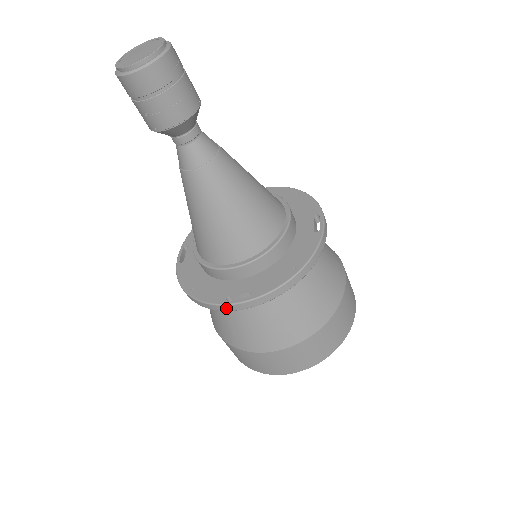
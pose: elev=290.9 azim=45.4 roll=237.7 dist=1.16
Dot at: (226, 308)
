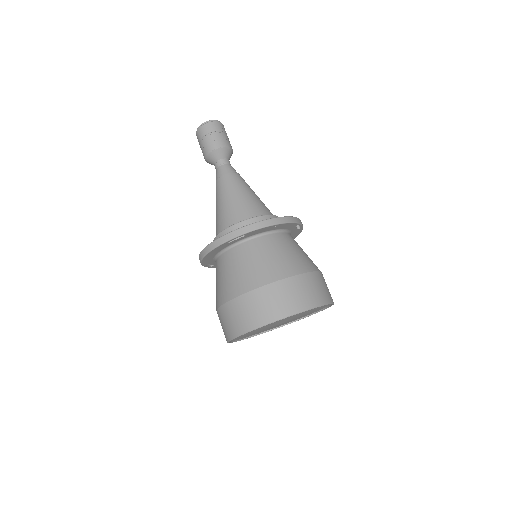
Dot at: (224, 239)
